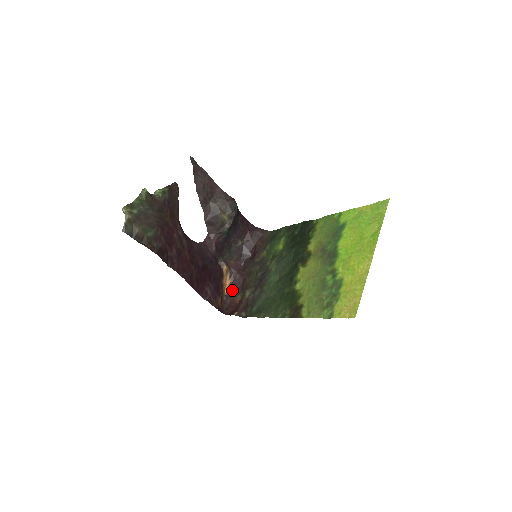
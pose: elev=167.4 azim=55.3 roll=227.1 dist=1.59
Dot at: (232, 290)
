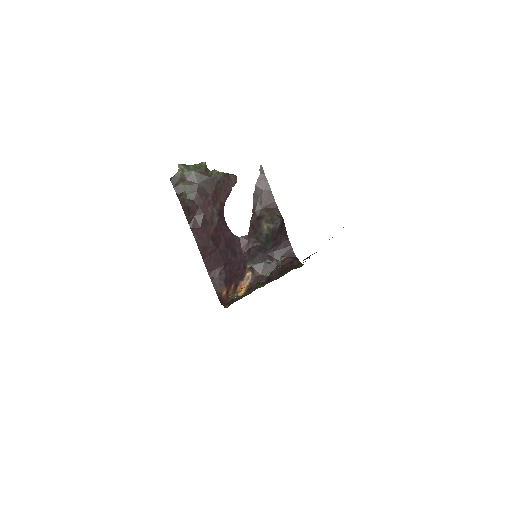
Dot at: occluded
